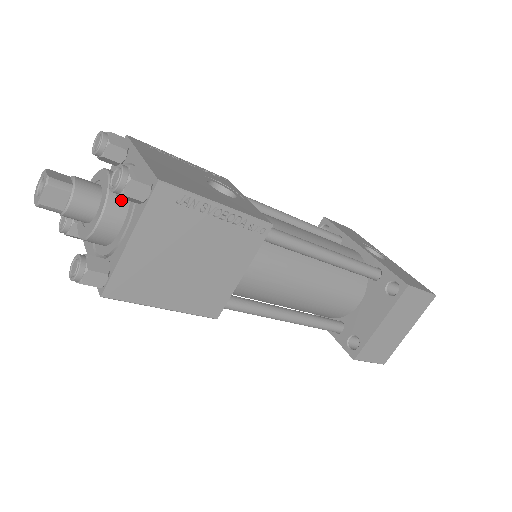
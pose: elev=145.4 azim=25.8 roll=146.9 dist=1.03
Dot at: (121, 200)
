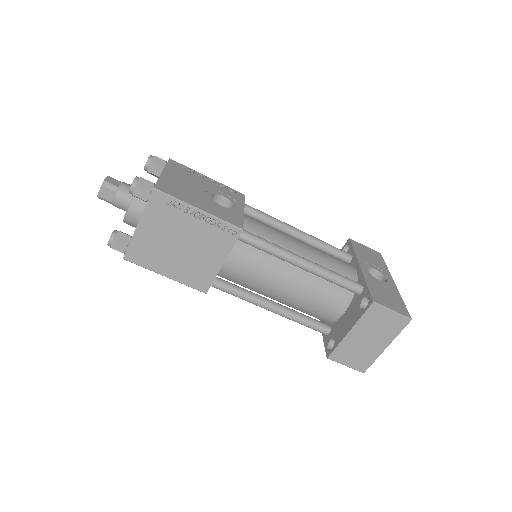
Dot at: occluded
